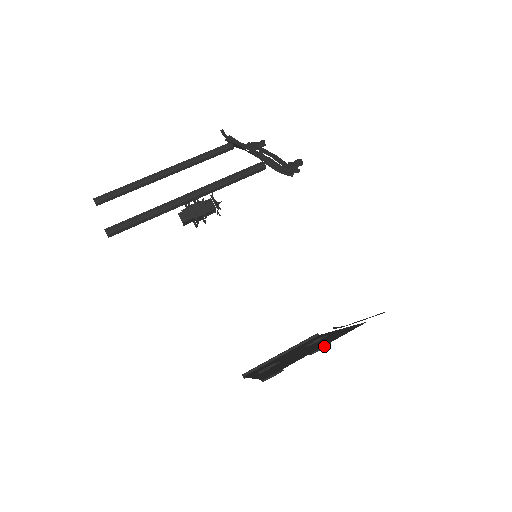
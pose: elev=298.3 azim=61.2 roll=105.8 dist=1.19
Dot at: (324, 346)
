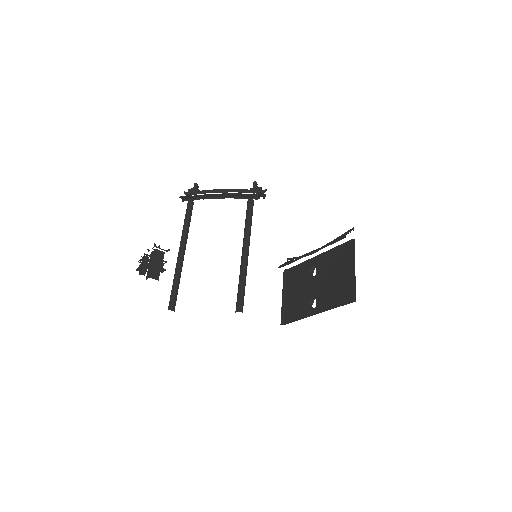
Dot at: occluded
